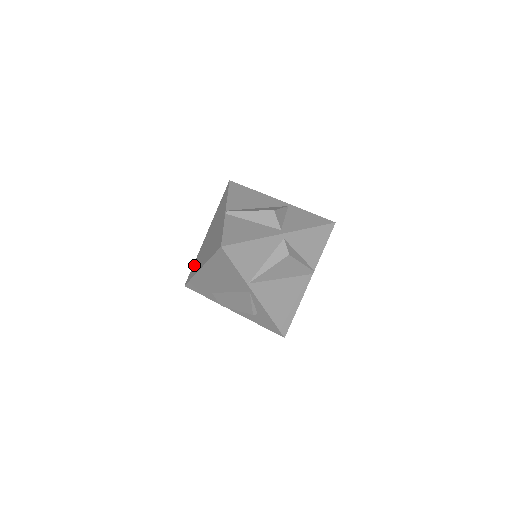
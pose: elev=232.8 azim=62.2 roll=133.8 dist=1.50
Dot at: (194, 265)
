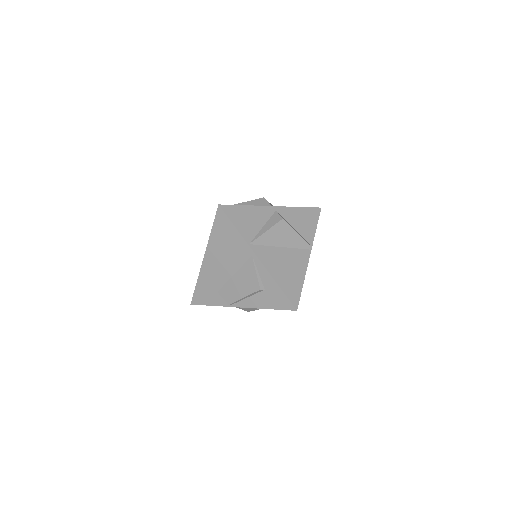
Dot at: occluded
